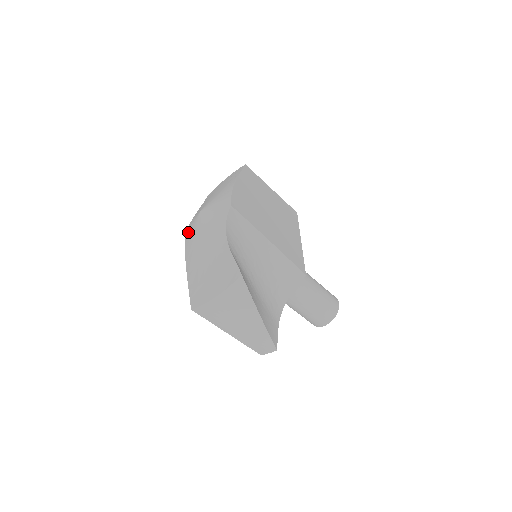
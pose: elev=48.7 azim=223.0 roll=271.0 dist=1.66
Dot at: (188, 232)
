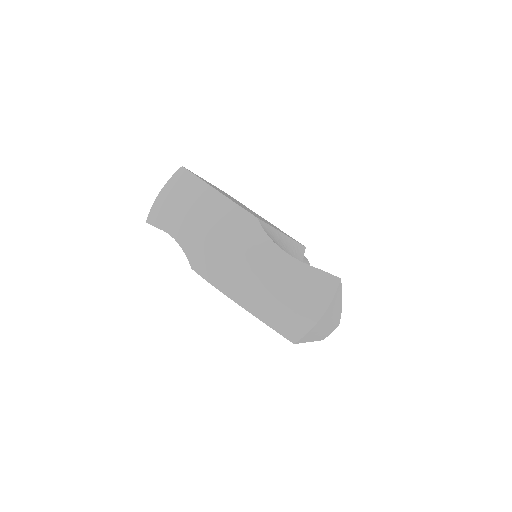
Dot at: (208, 272)
